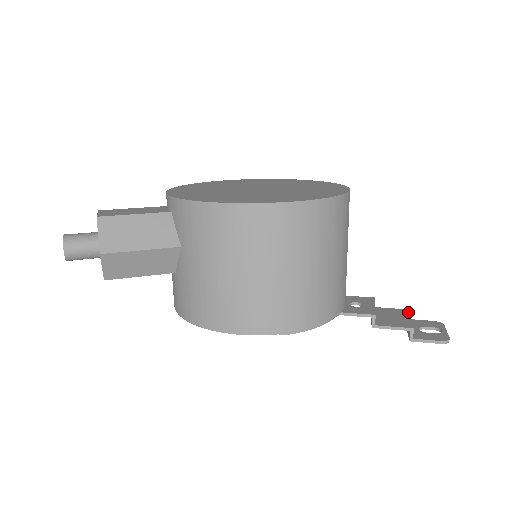
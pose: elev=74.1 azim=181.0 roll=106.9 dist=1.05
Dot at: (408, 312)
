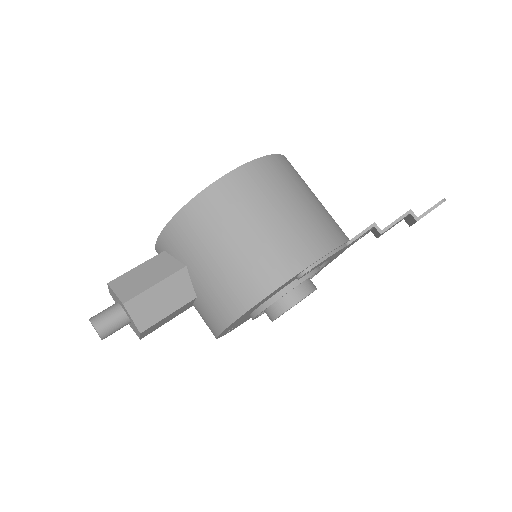
Dot at: occluded
